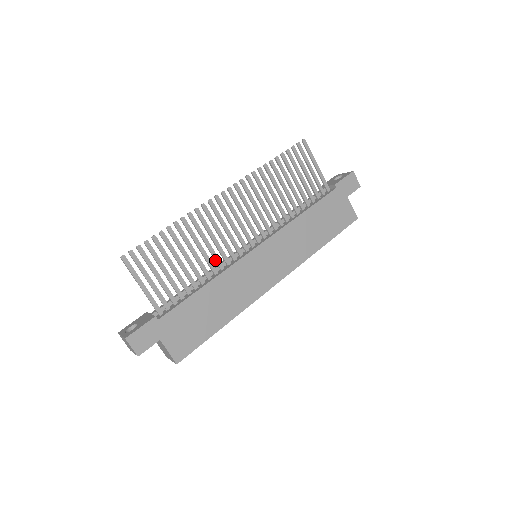
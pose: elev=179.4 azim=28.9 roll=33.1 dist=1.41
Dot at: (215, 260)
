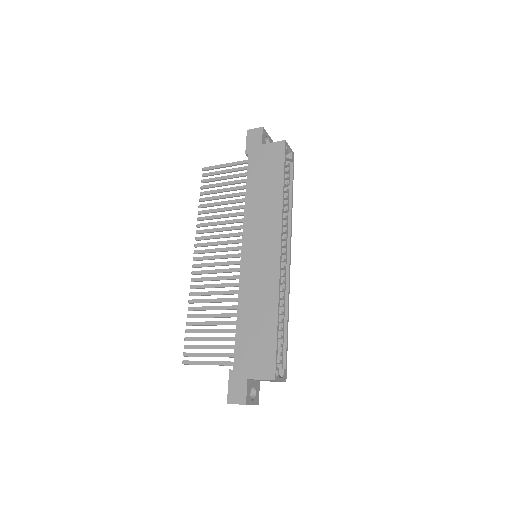
Dot at: (231, 294)
